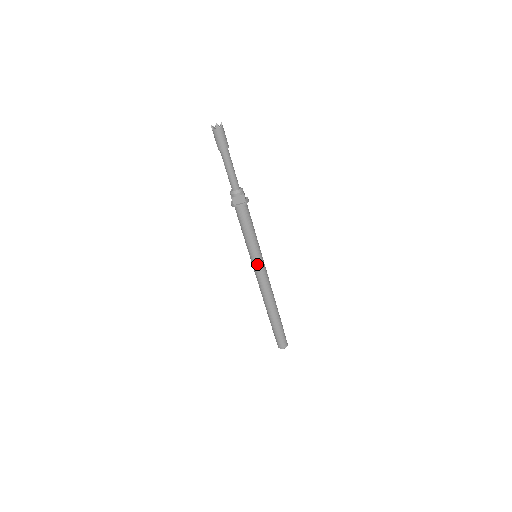
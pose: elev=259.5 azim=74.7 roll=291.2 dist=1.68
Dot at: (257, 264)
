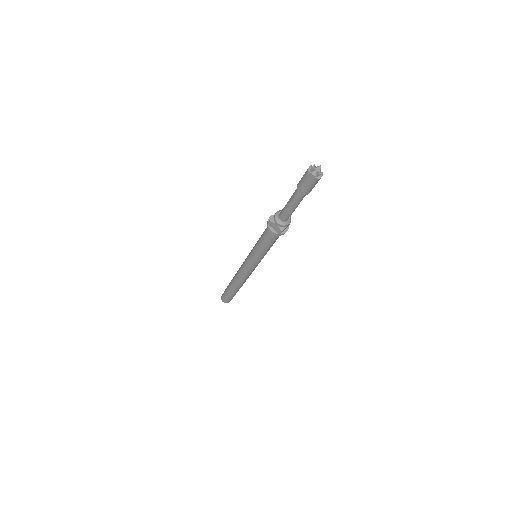
Dot at: (249, 262)
